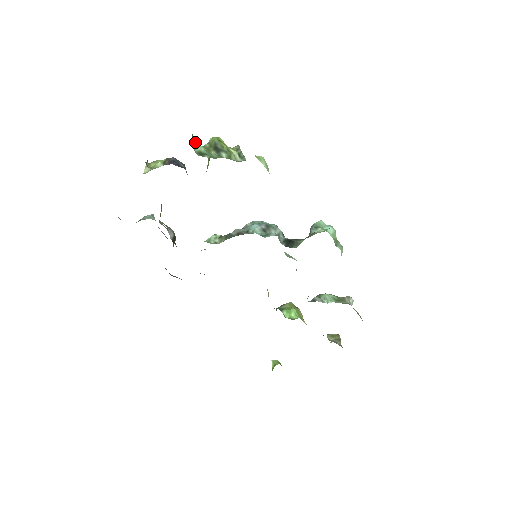
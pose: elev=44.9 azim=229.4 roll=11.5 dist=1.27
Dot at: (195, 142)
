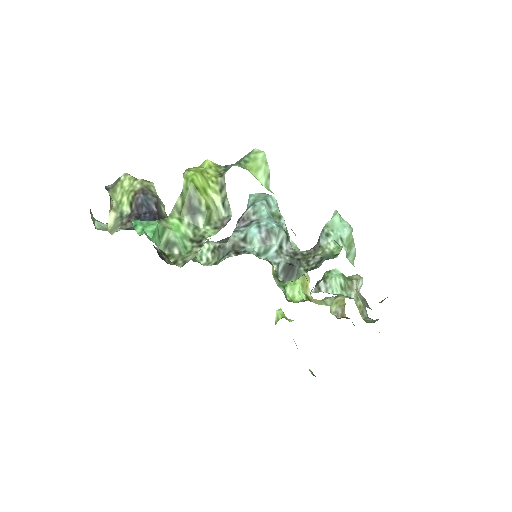
Dot at: (159, 229)
